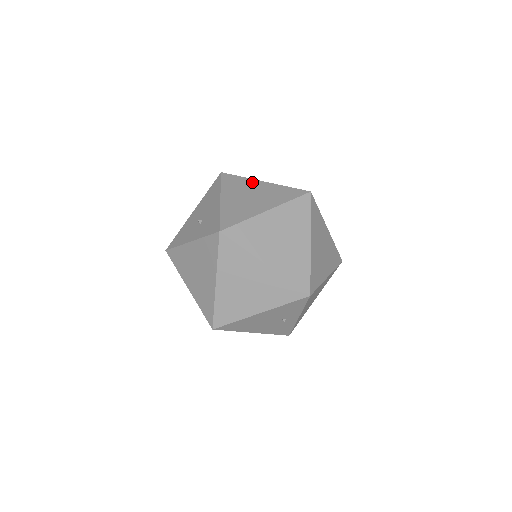
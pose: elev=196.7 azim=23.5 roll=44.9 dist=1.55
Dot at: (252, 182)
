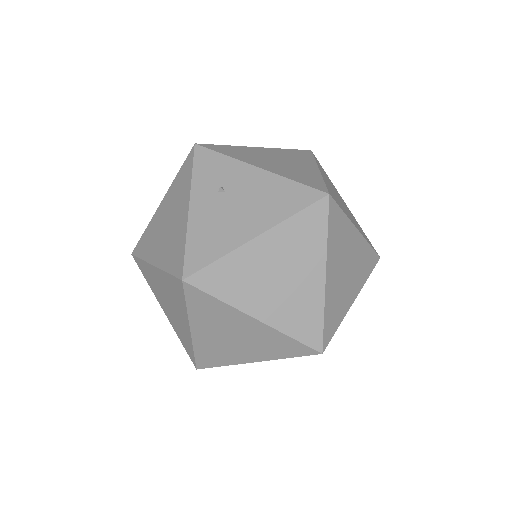
Dot at: (151, 271)
